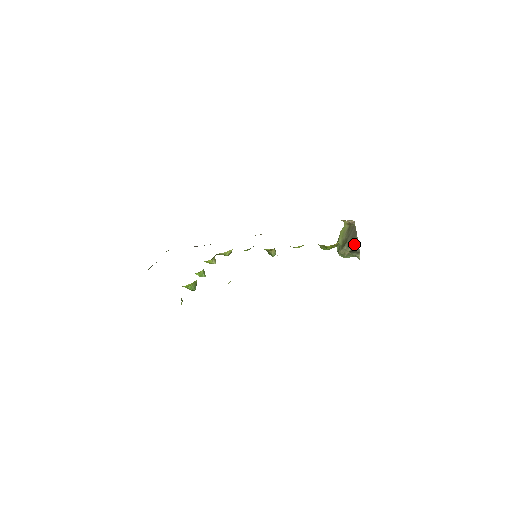
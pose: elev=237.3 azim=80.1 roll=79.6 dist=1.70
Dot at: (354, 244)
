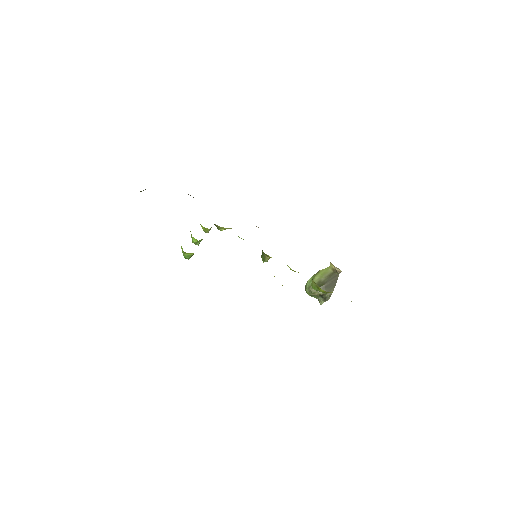
Dot at: (328, 291)
